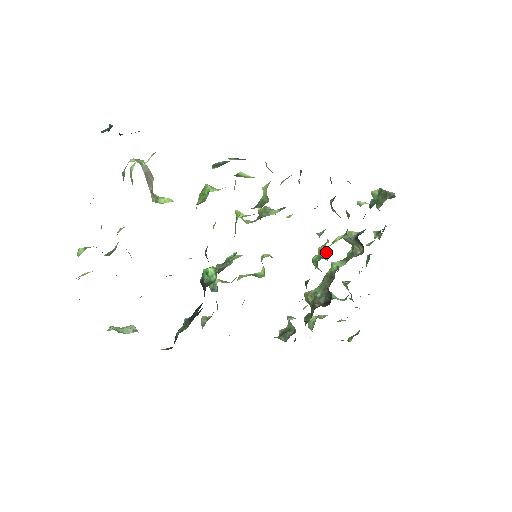
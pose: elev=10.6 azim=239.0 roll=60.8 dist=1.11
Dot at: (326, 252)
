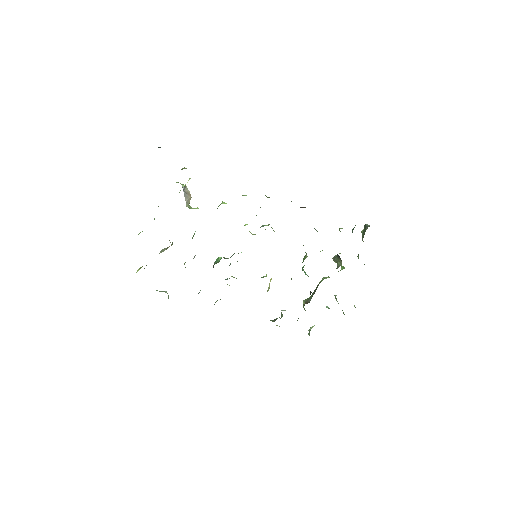
Dot at: (306, 256)
